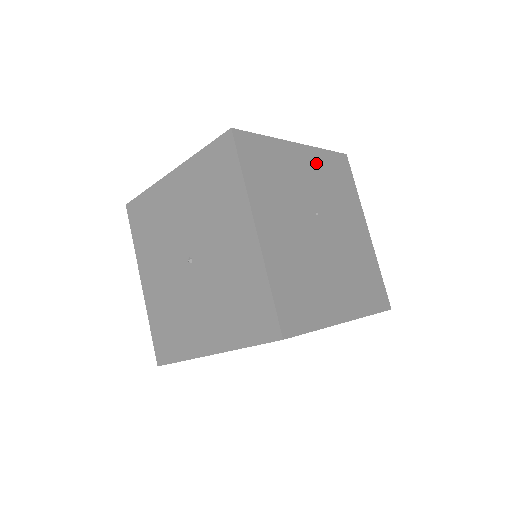
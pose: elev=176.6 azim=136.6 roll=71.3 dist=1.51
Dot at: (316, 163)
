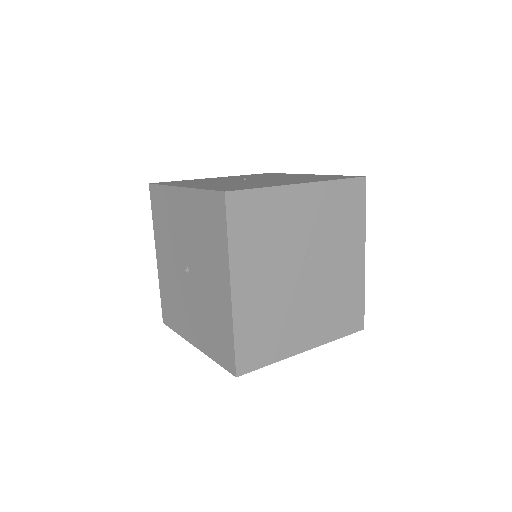
Dot at: (321, 200)
